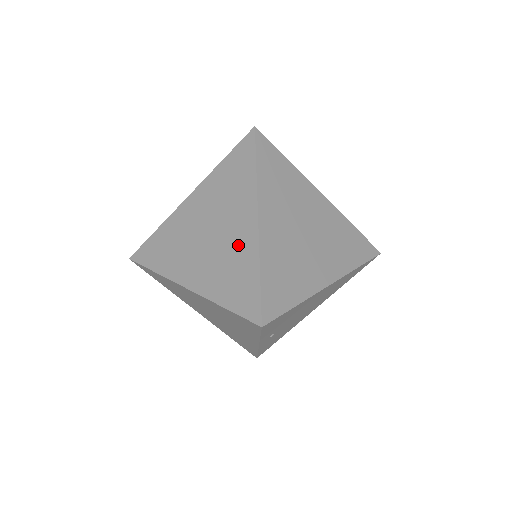
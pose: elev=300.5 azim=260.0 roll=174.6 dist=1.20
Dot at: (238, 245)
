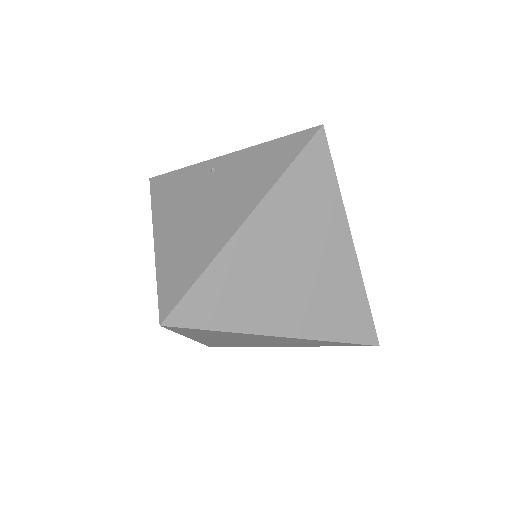
Dot at: (338, 275)
